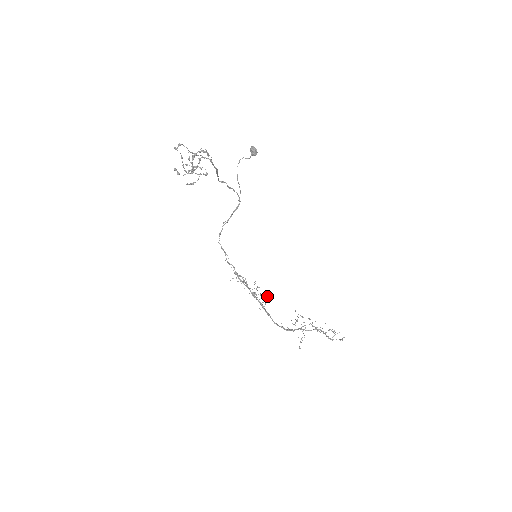
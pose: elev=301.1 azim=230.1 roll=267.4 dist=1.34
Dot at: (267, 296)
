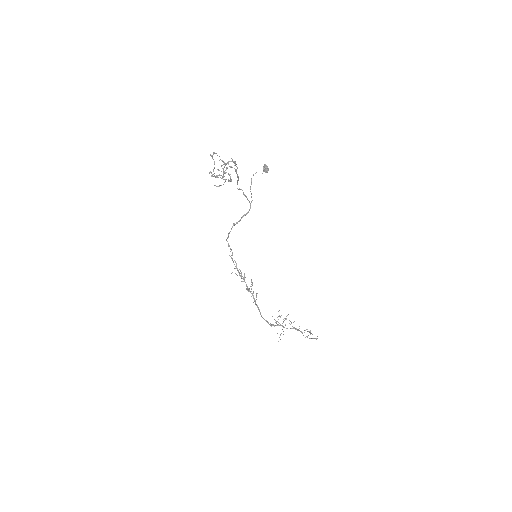
Dot at: occluded
